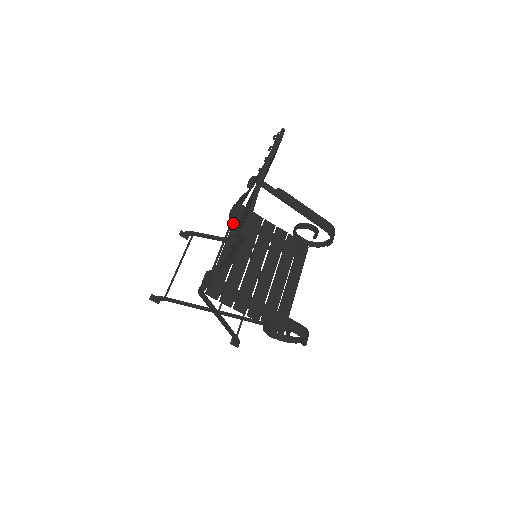
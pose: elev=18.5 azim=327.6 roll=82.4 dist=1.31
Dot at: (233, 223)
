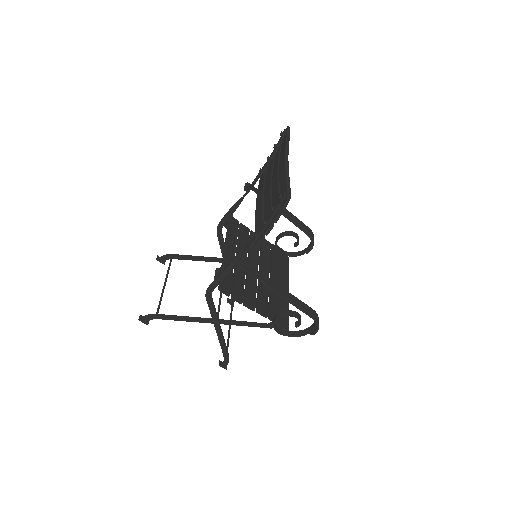
Dot at: occluded
